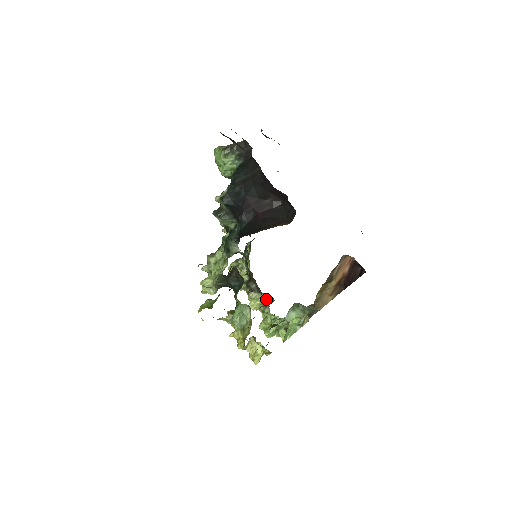
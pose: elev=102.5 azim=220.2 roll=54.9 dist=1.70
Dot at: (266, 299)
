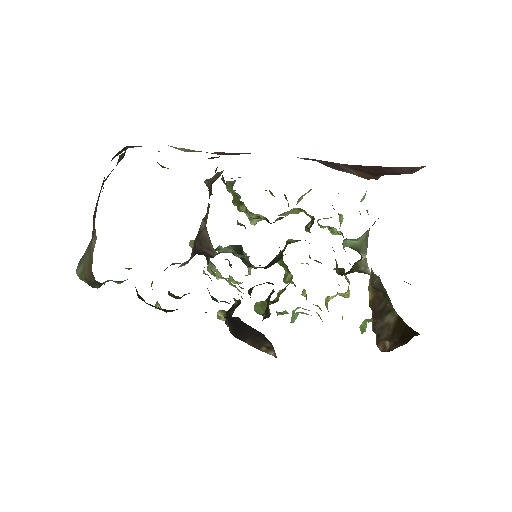
Dot at: occluded
